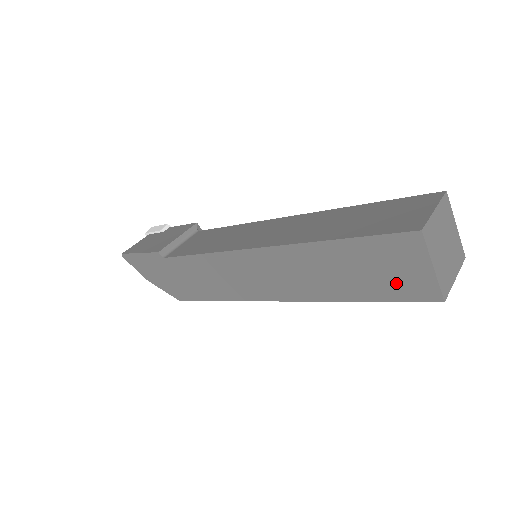
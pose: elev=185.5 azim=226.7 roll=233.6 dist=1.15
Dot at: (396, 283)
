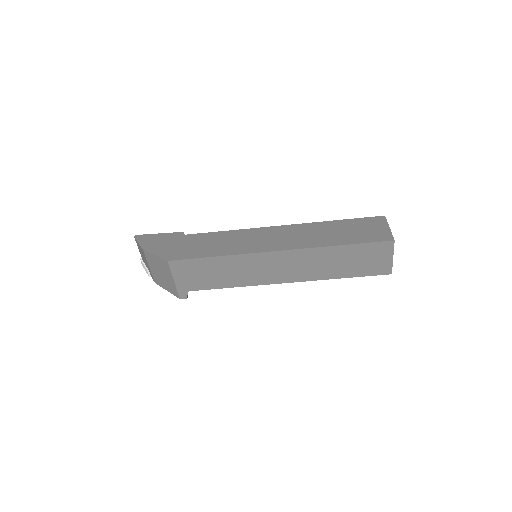
Dot at: (368, 235)
